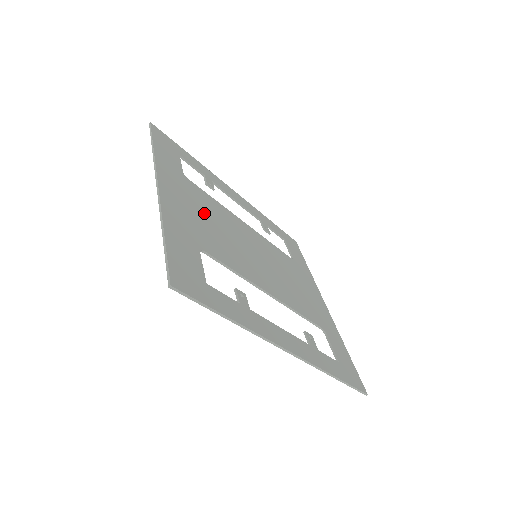
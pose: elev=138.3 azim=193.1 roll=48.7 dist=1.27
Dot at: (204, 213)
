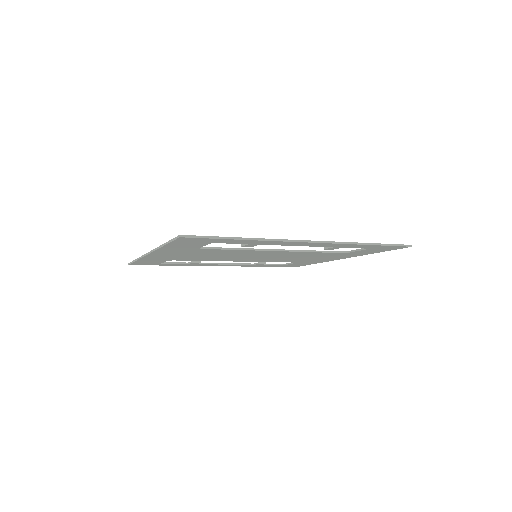
Dot at: occluded
